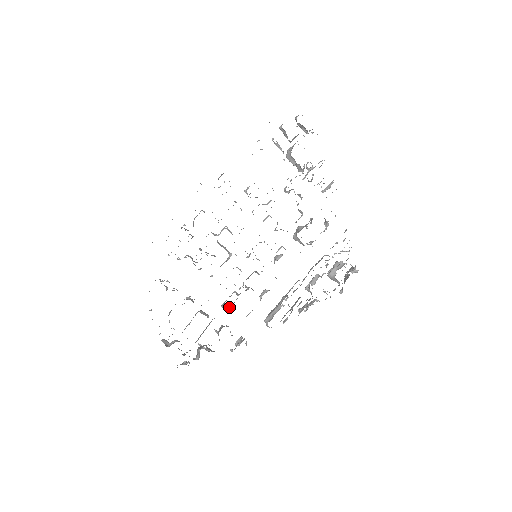
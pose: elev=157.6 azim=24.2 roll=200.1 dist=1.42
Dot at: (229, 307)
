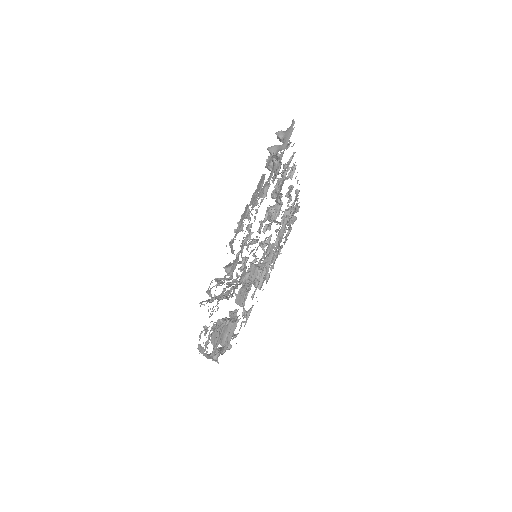
Dot at: occluded
